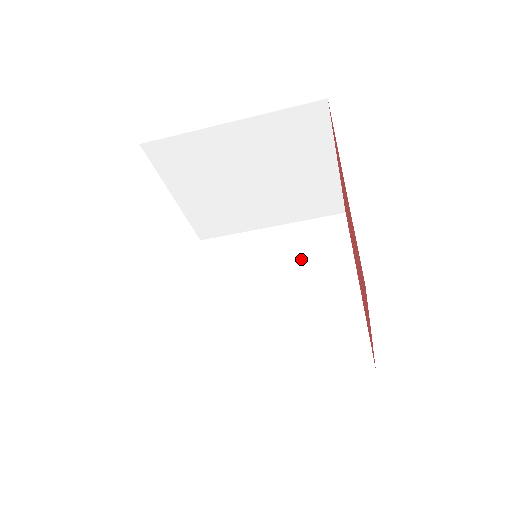
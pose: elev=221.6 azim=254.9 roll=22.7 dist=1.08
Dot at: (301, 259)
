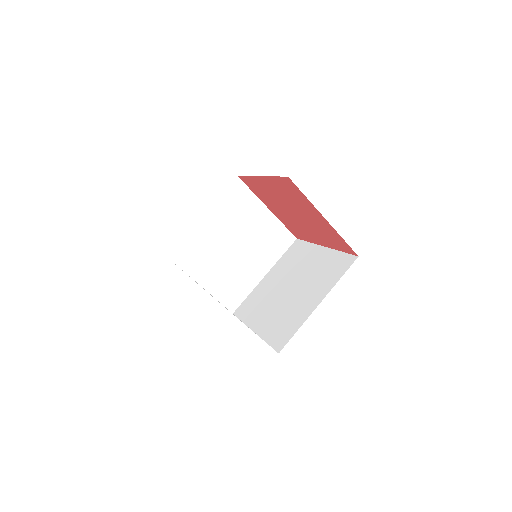
Dot at: (290, 268)
